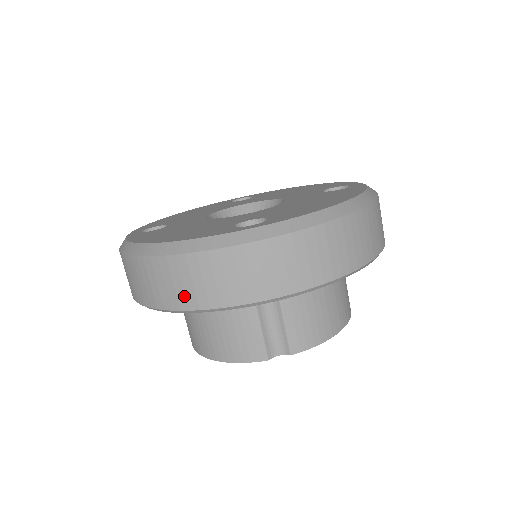
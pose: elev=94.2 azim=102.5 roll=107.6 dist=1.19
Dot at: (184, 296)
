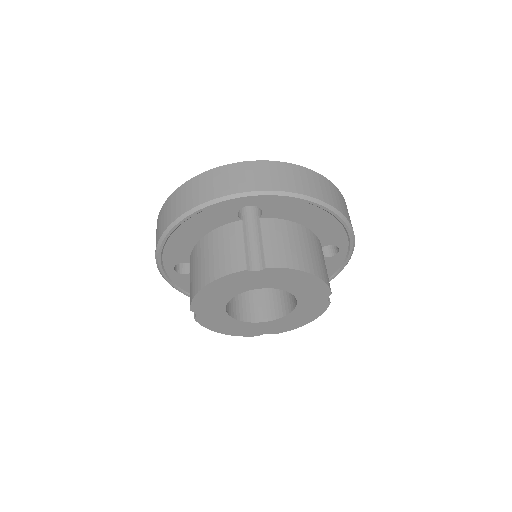
Dot at: (191, 201)
